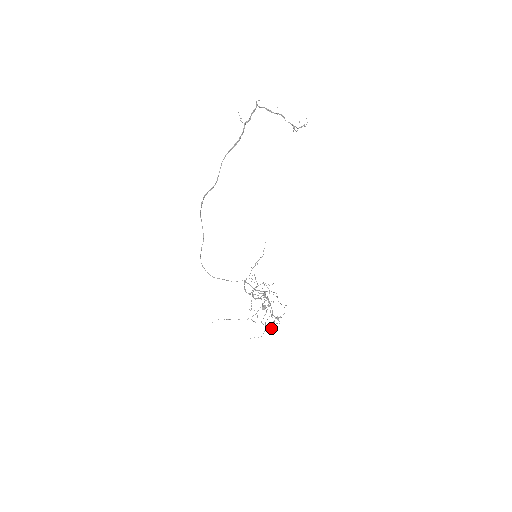
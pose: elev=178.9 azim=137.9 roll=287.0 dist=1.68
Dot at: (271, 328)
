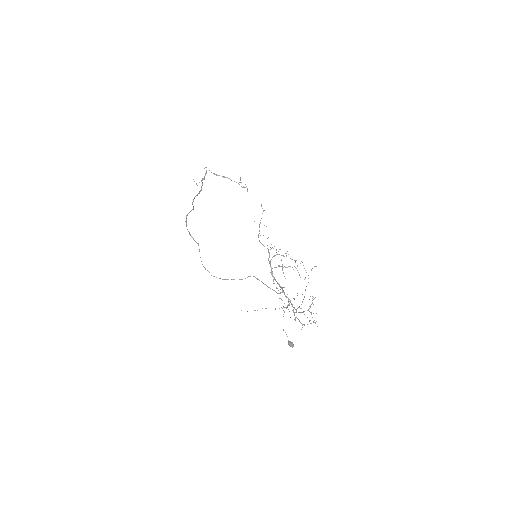
Dot at: occluded
